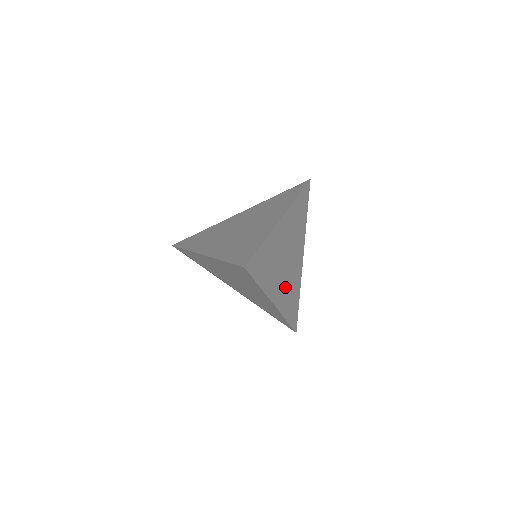
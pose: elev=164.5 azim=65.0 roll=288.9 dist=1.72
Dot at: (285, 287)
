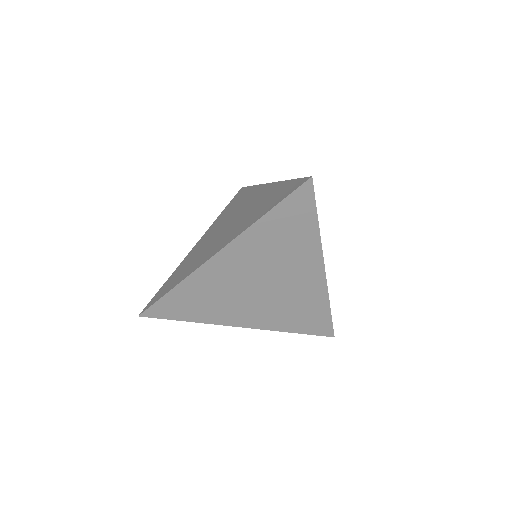
Dot at: occluded
